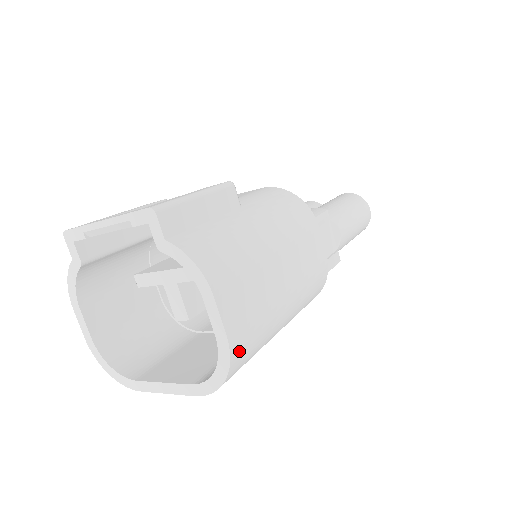
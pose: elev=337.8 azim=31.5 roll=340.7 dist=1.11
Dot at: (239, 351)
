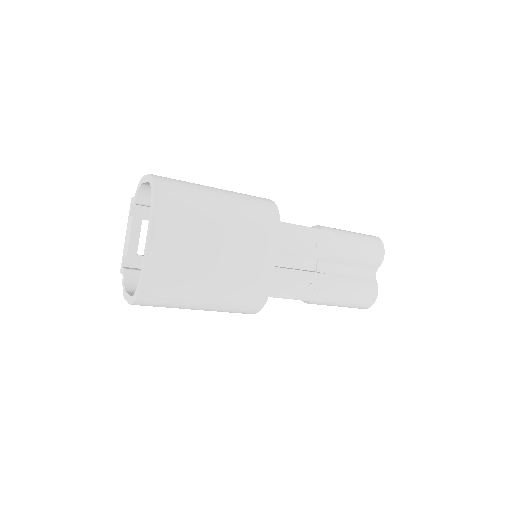
Dot at: (161, 178)
